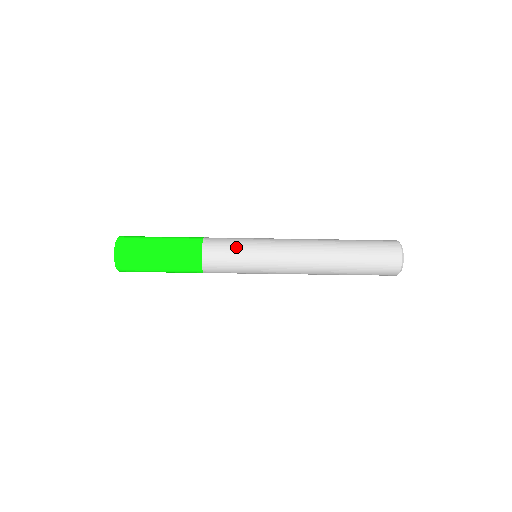
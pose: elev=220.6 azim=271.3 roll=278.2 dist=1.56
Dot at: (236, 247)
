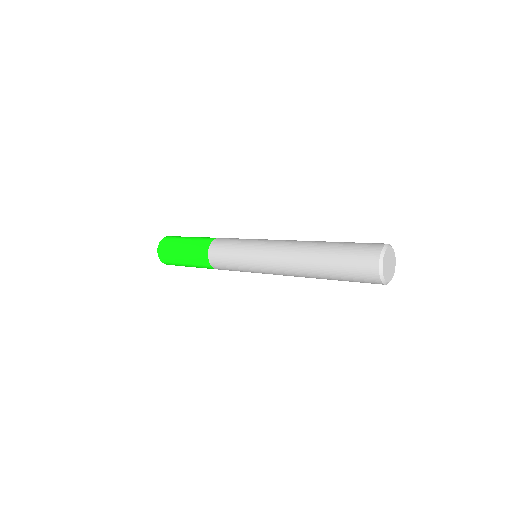
Dot at: (231, 258)
